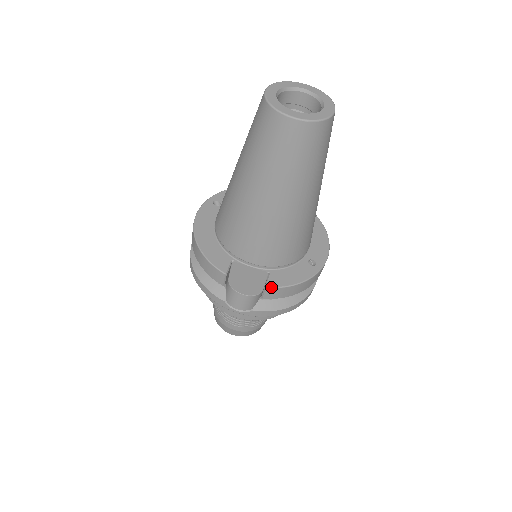
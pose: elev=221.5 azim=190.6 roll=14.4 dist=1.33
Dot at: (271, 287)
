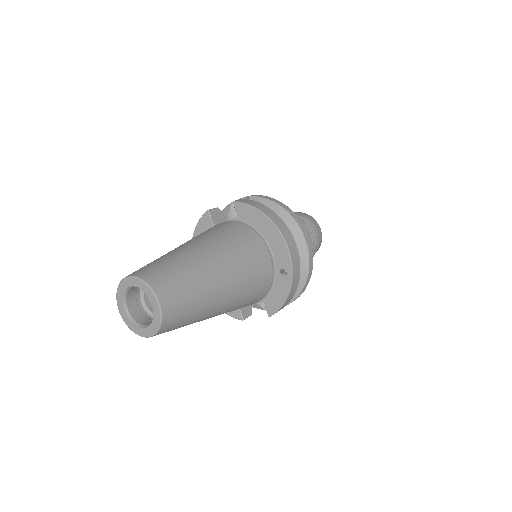
Dot at: occluded
